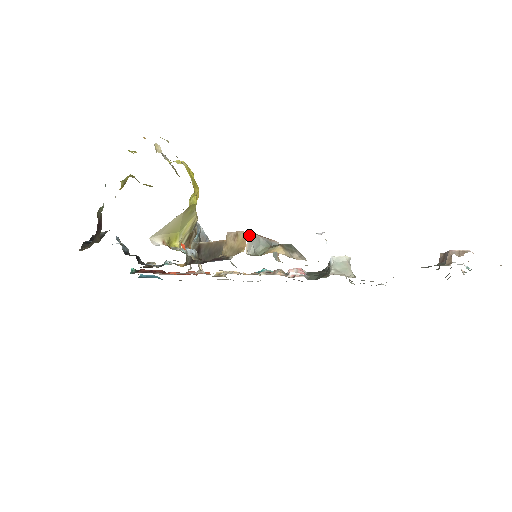
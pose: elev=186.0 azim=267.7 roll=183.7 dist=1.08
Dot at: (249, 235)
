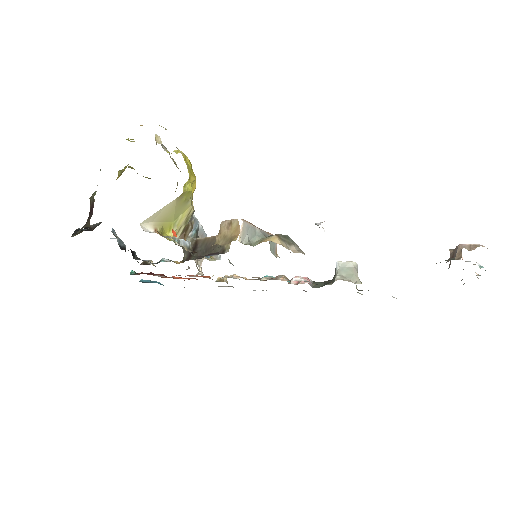
Dot at: (243, 223)
